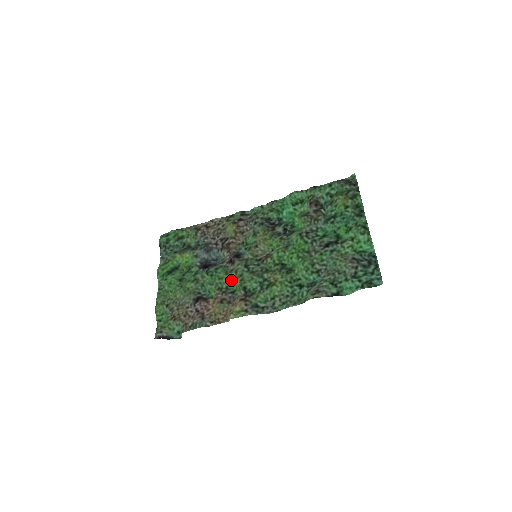
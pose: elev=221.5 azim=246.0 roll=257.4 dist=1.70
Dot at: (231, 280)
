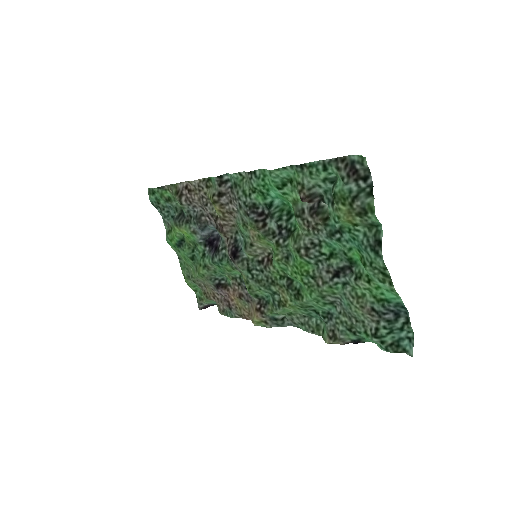
Dot at: occluded
